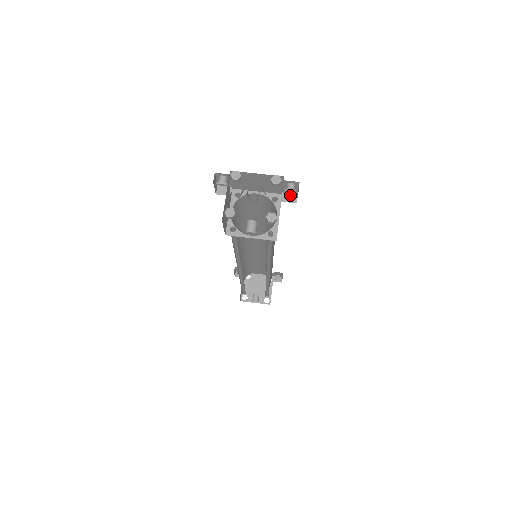
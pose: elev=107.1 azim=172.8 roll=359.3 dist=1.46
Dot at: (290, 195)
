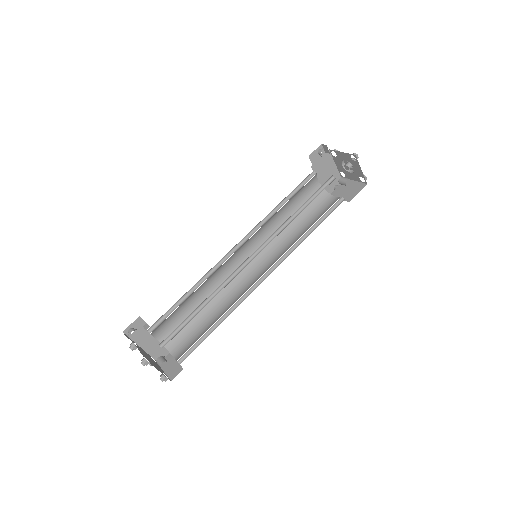
Dot at: occluded
